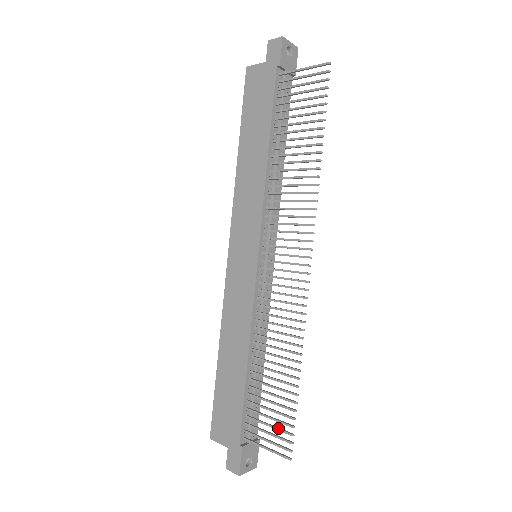
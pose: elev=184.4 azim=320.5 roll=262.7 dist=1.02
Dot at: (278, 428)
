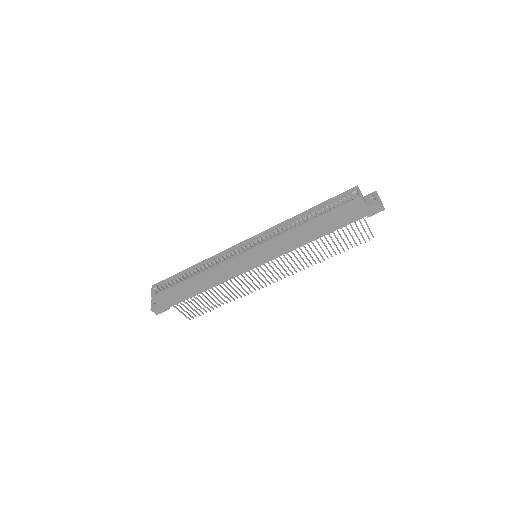
Dot at: (196, 311)
